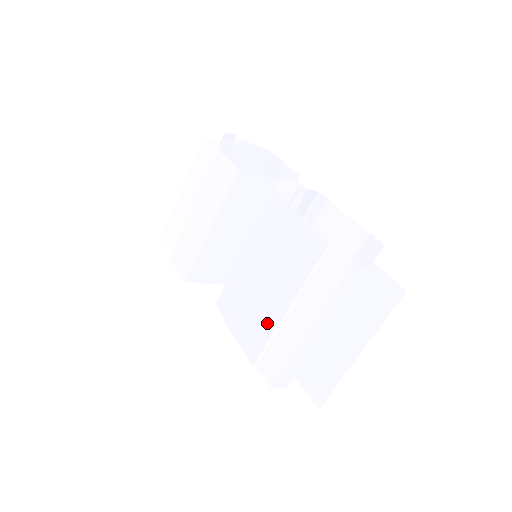
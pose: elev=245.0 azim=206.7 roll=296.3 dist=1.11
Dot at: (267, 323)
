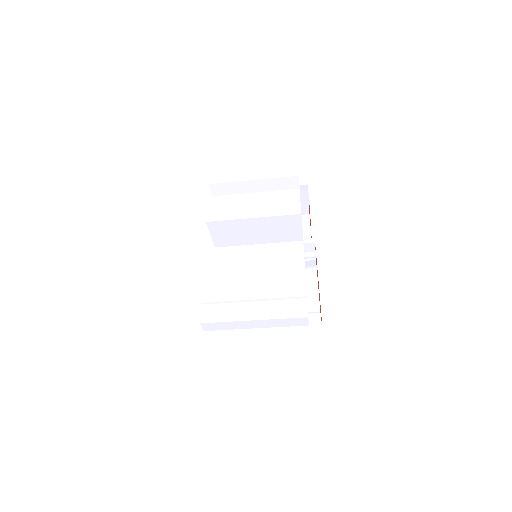
Dot at: (234, 293)
